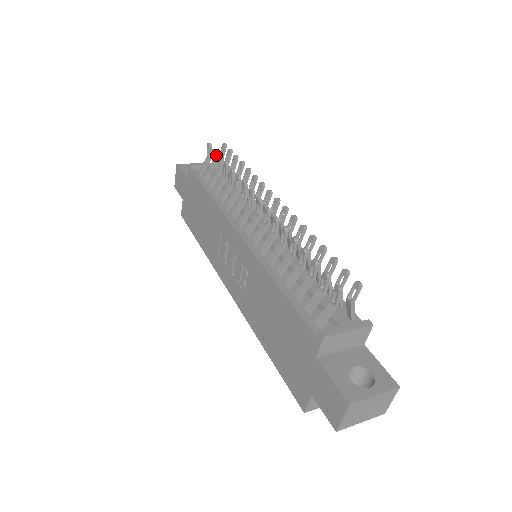
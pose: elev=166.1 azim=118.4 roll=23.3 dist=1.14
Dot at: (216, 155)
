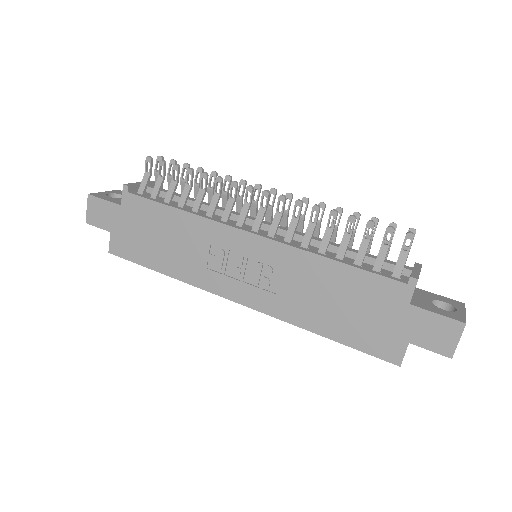
Dot at: (165, 167)
